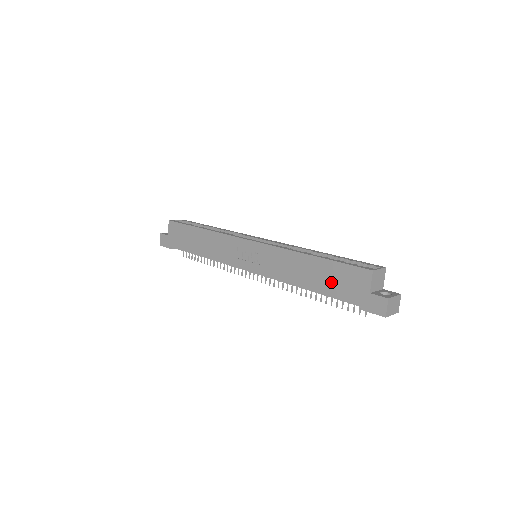
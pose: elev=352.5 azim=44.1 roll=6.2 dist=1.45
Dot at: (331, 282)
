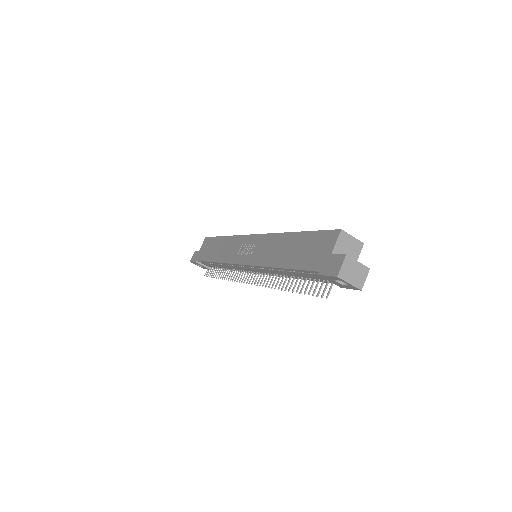
Dot at: (302, 253)
